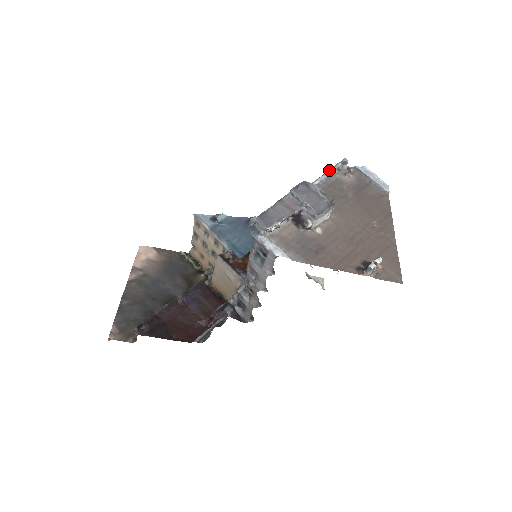
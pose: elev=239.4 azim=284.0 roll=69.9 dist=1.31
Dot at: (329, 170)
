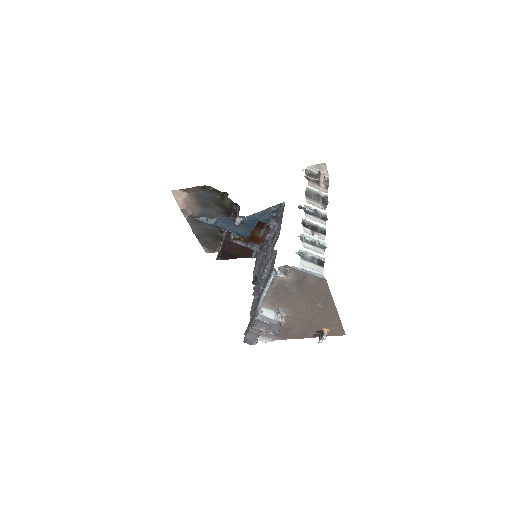
Dot at: (269, 279)
